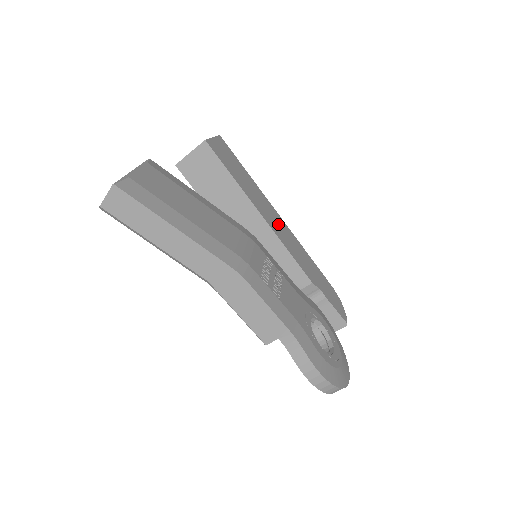
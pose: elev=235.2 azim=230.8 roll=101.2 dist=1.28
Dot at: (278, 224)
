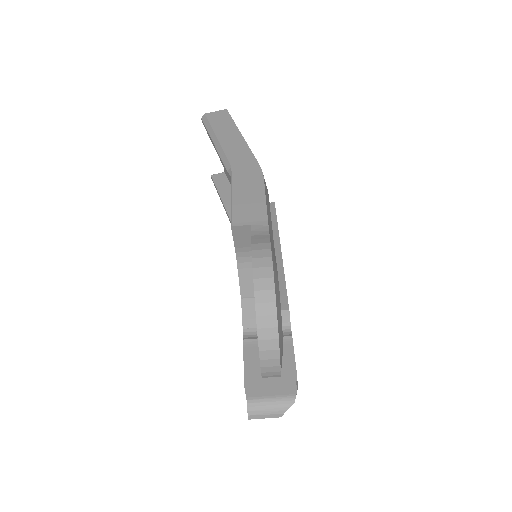
Dot at: occluded
